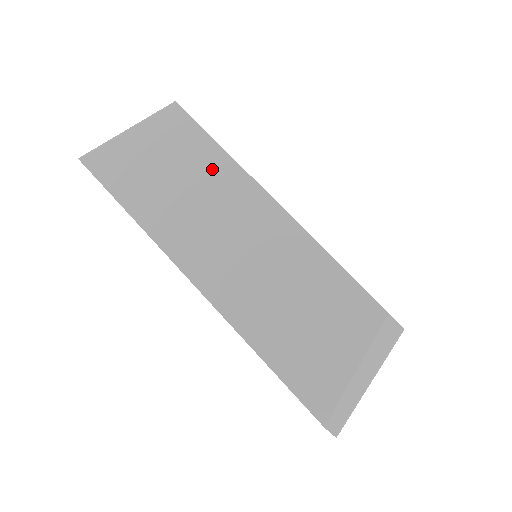
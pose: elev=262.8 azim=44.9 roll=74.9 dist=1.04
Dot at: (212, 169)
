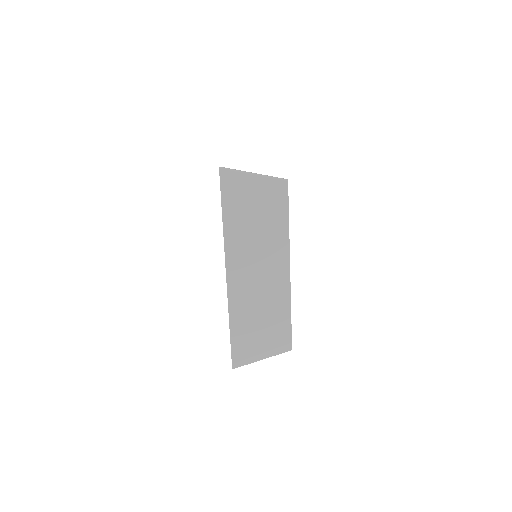
Dot at: (276, 229)
